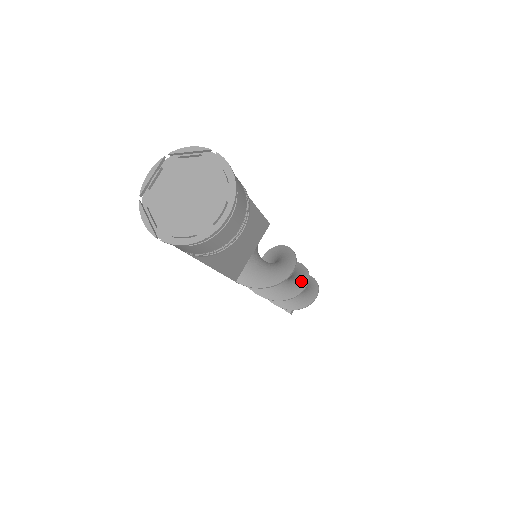
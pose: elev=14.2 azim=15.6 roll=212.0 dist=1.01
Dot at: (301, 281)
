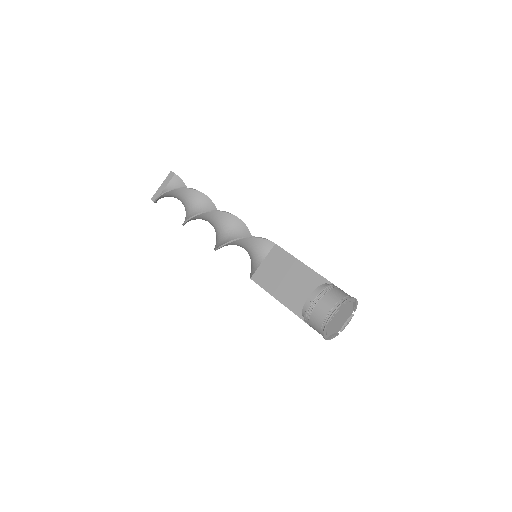
Dot at: occluded
